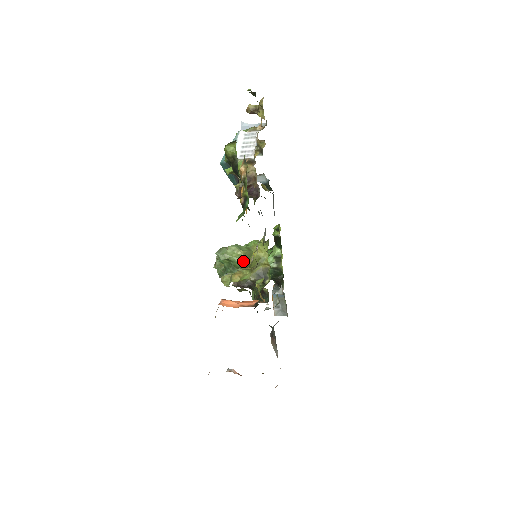
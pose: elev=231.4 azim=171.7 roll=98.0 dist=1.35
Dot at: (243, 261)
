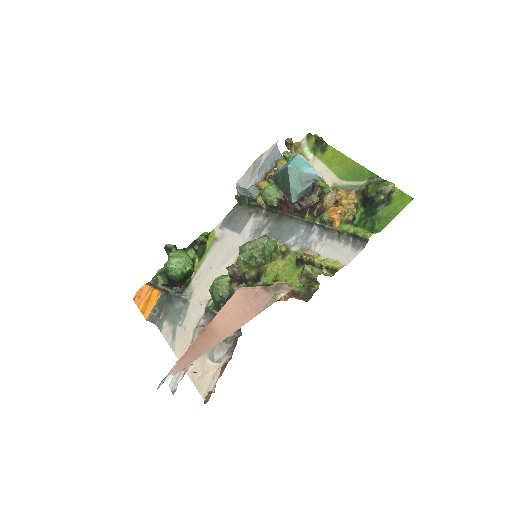
Dot at: (277, 257)
